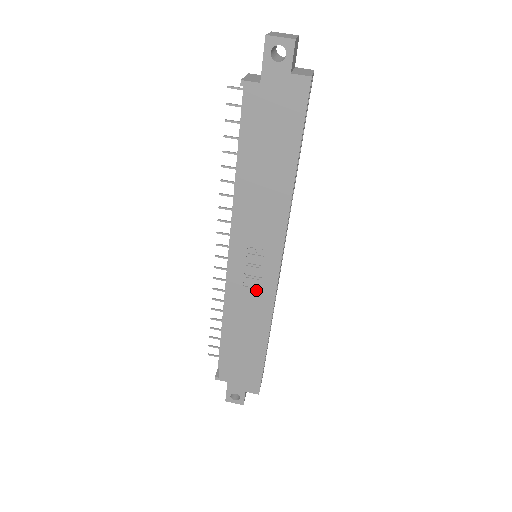
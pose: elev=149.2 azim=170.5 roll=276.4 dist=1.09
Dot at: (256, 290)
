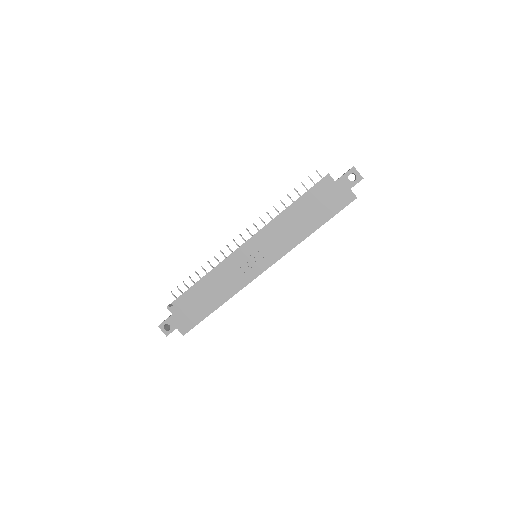
Dot at: (243, 272)
